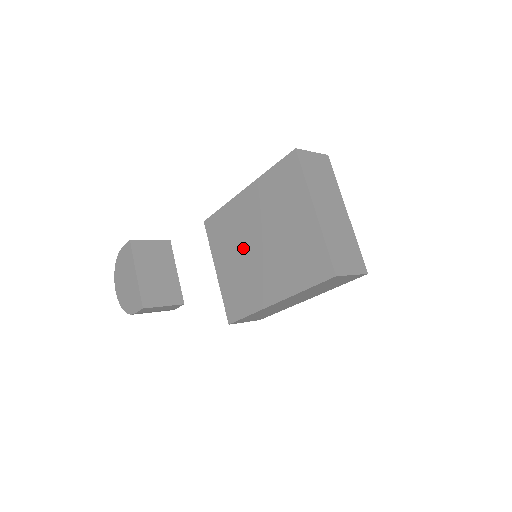
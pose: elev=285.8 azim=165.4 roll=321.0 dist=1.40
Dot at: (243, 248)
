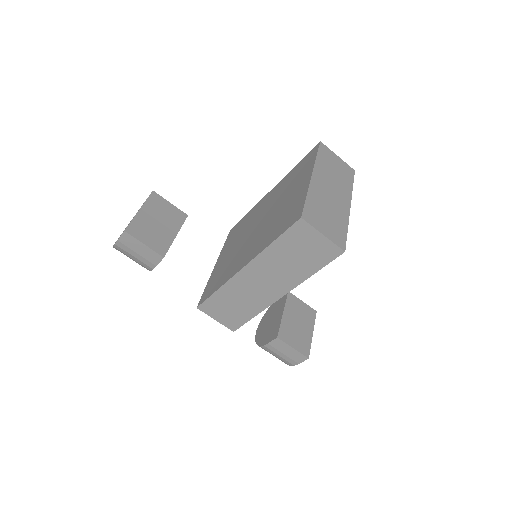
Dot at: (245, 235)
